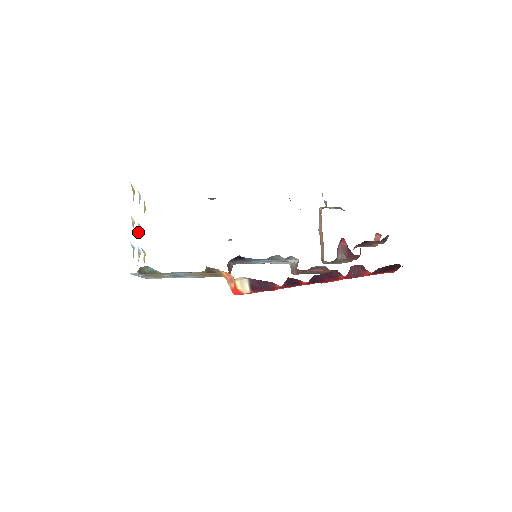
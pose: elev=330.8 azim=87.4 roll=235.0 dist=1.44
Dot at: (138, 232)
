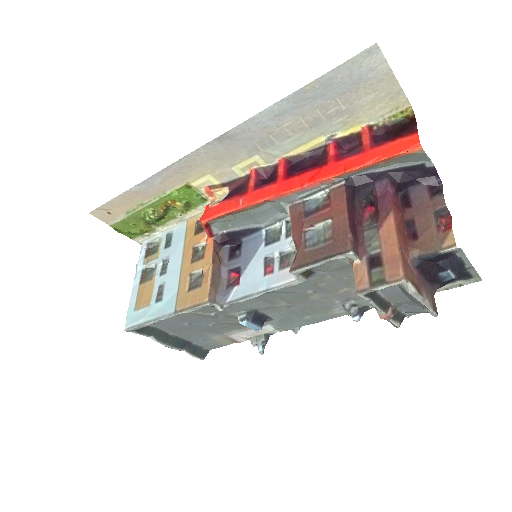
Dot at: occluded
